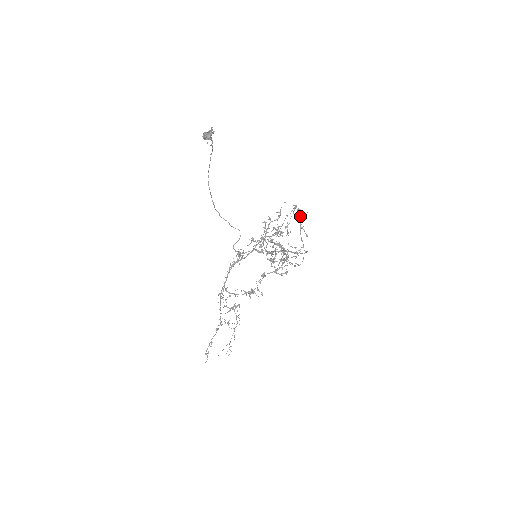
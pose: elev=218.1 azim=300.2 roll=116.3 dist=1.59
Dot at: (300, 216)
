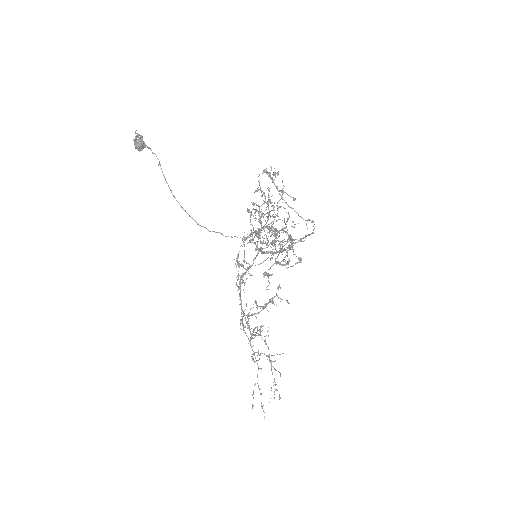
Dot at: (270, 177)
